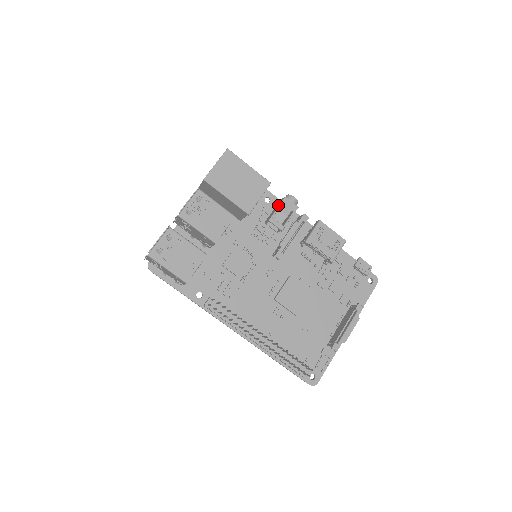
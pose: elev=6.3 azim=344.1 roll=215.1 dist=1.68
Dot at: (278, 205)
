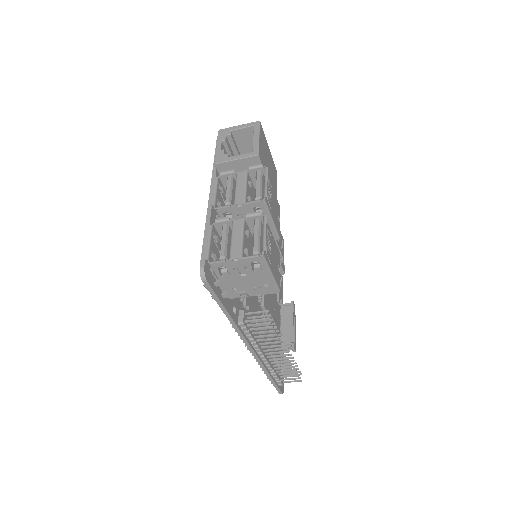
Dot at: occluded
